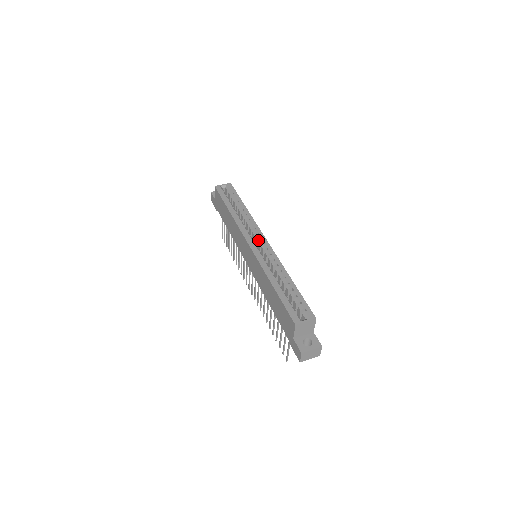
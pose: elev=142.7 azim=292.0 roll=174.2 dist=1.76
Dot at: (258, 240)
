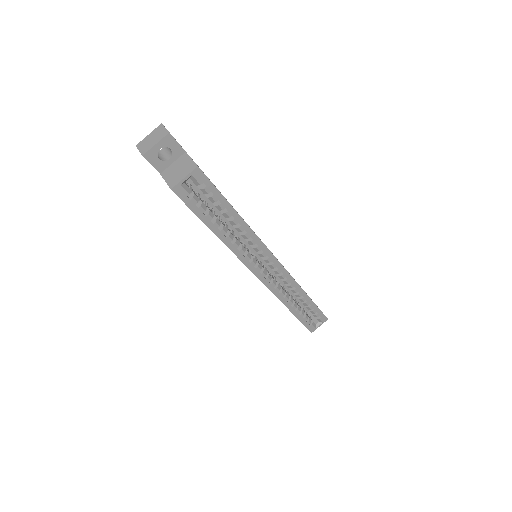
Dot at: (266, 260)
